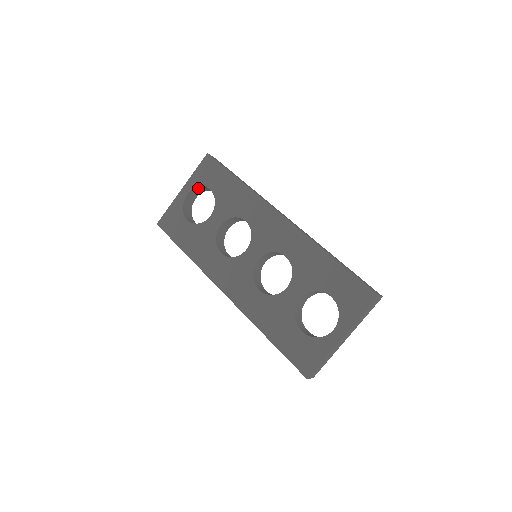
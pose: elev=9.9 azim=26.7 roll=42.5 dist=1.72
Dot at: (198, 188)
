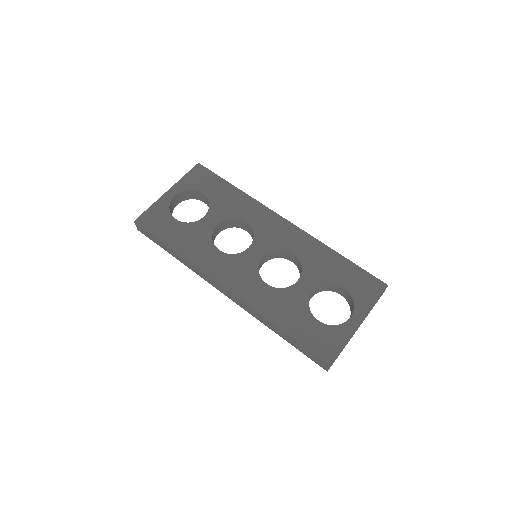
Dot at: (186, 192)
